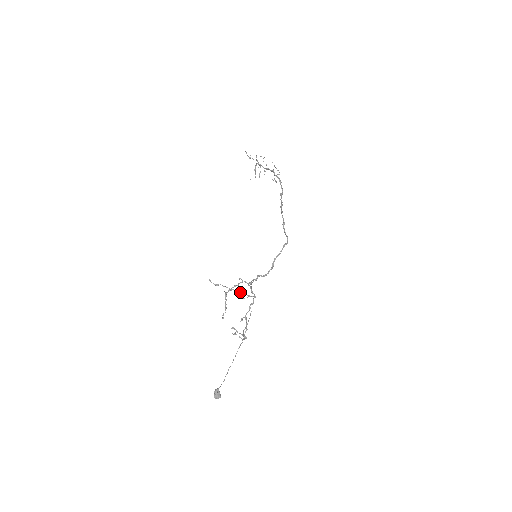
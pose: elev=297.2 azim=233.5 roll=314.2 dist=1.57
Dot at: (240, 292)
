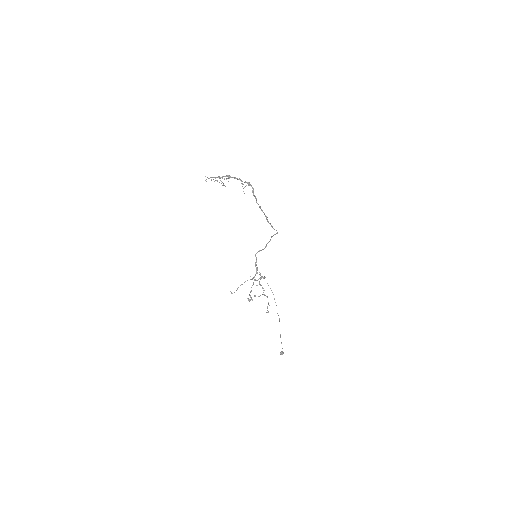
Dot at: (252, 279)
